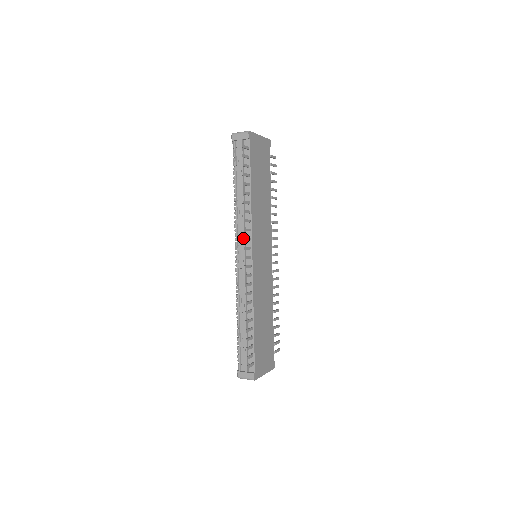
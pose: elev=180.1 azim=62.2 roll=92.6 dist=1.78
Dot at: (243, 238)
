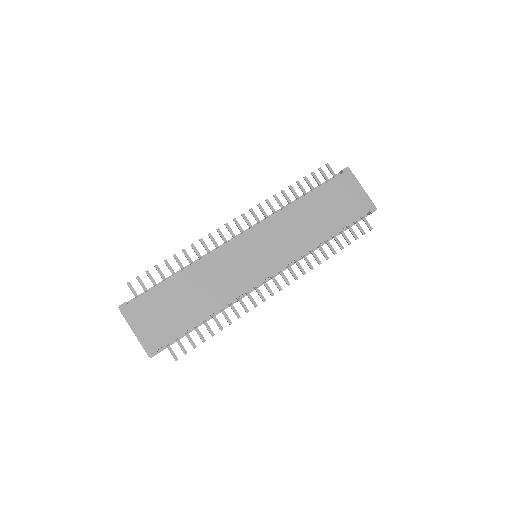
Dot at: (251, 208)
